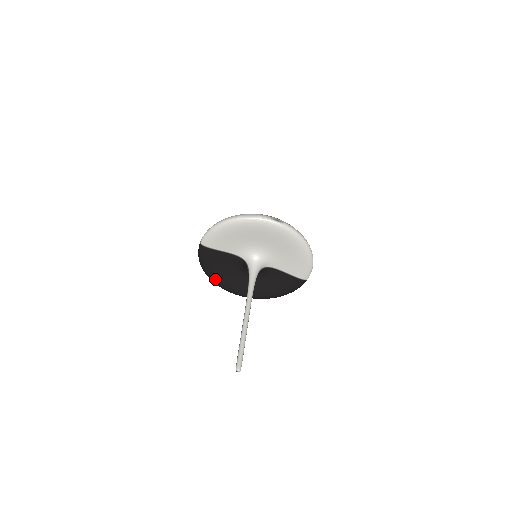
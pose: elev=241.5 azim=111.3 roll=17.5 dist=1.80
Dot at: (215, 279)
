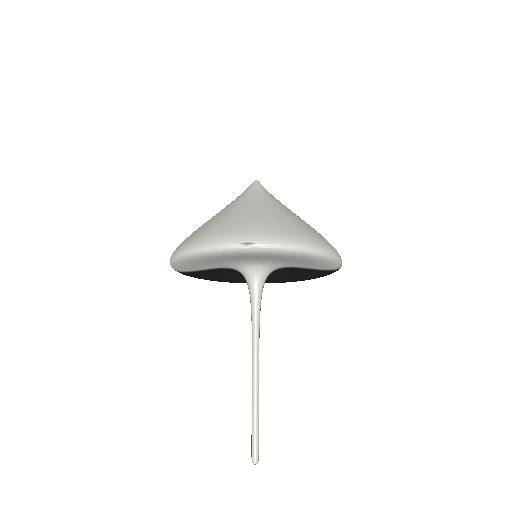
Dot at: (223, 281)
